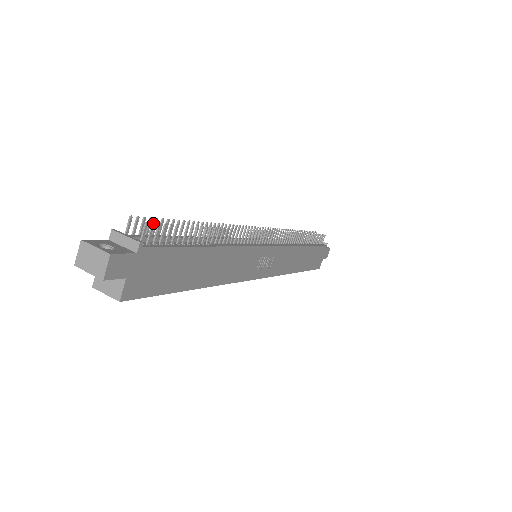
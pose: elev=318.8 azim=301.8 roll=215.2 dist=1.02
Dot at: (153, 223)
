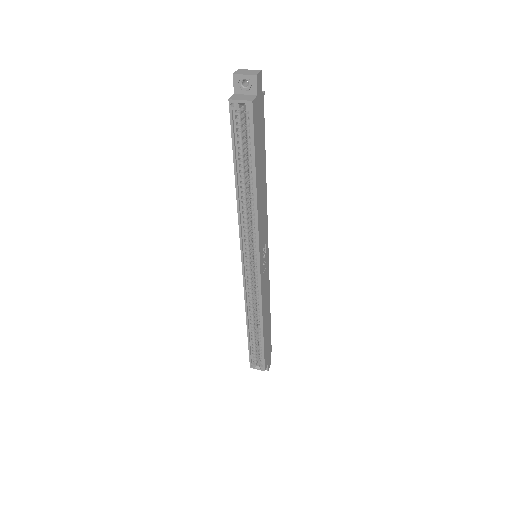
Dot at: occluded
